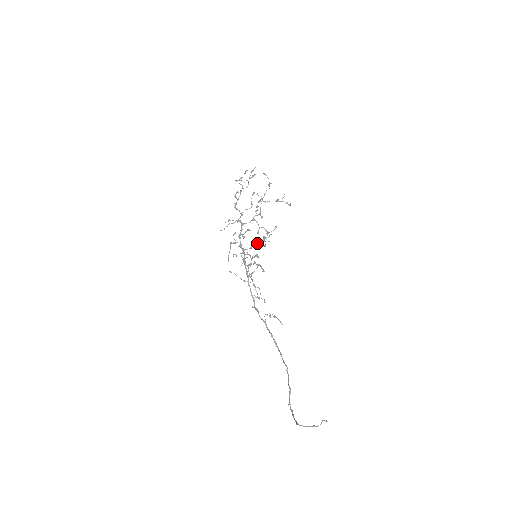
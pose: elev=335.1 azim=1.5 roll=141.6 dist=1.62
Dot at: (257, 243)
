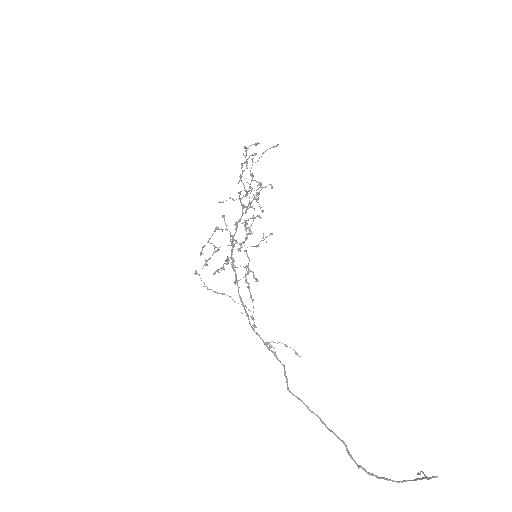
Dot at: occluded
